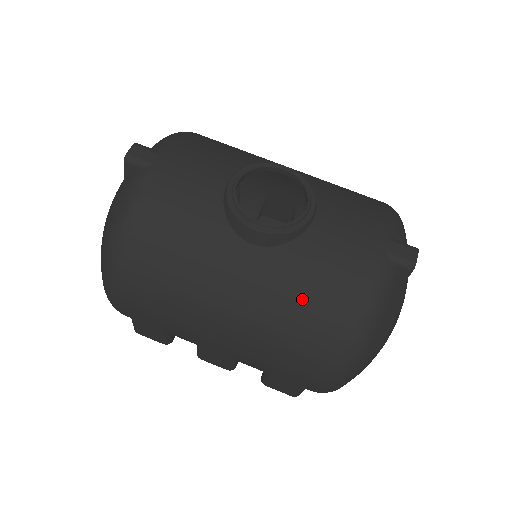
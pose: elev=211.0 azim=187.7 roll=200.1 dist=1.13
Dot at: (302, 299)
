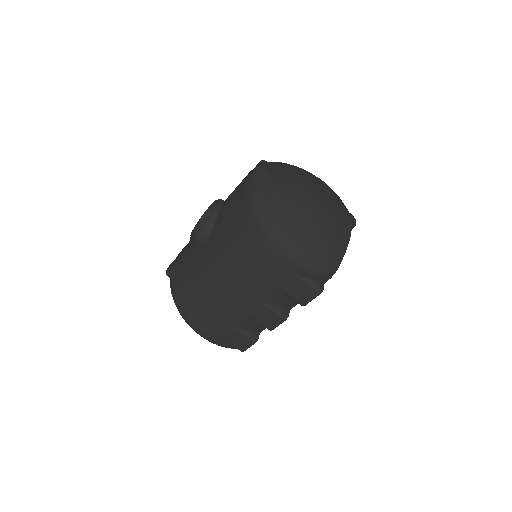
Dot at: (230, 234)
